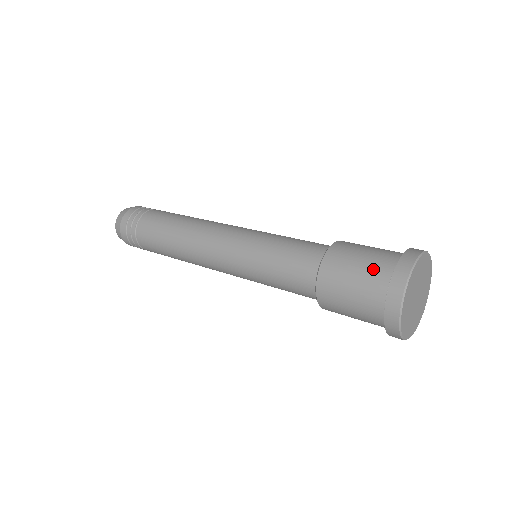
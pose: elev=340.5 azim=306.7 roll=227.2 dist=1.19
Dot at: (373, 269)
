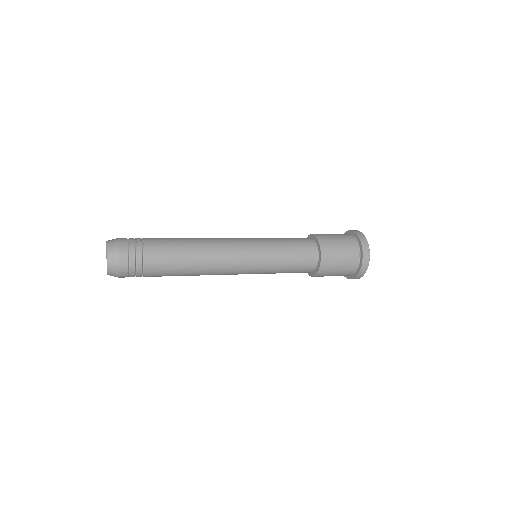
Dot at: (347, 241)
